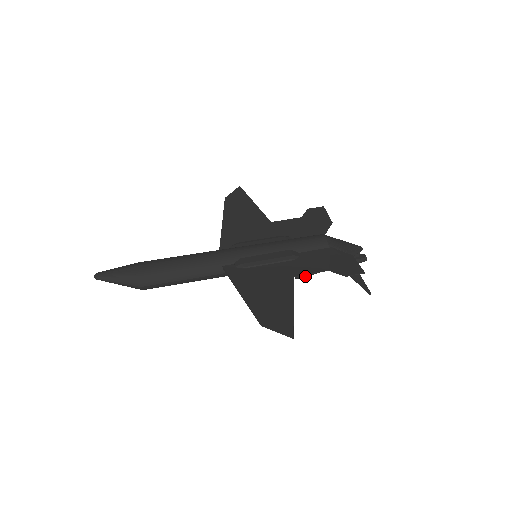
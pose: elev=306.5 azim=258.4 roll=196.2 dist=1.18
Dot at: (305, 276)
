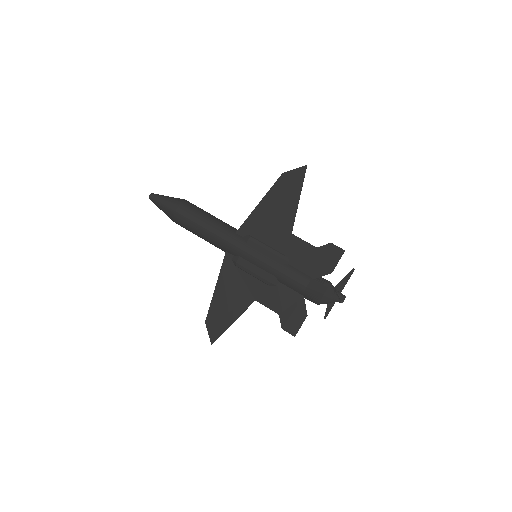
Dot at: occluded
